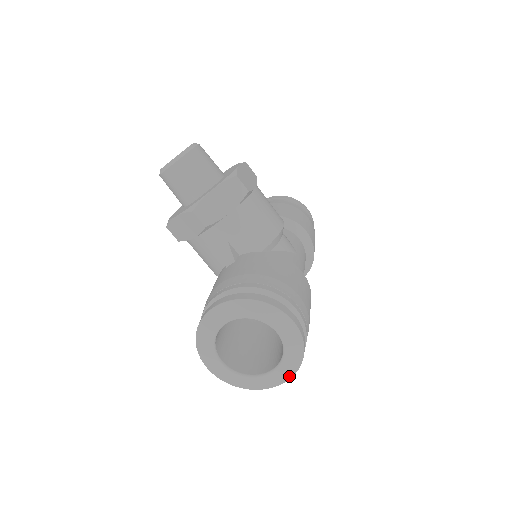
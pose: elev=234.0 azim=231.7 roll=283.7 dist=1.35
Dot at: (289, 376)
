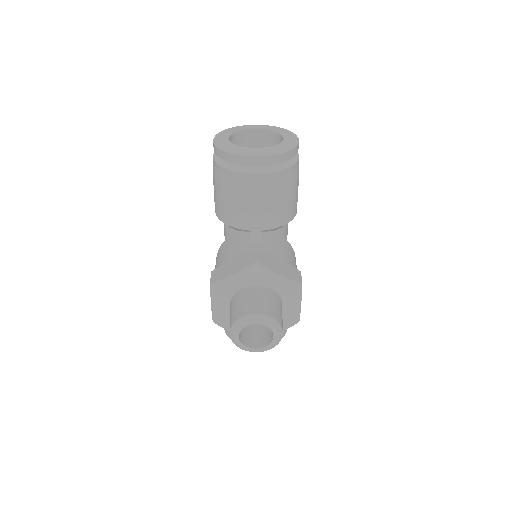
Dot at: occluded
